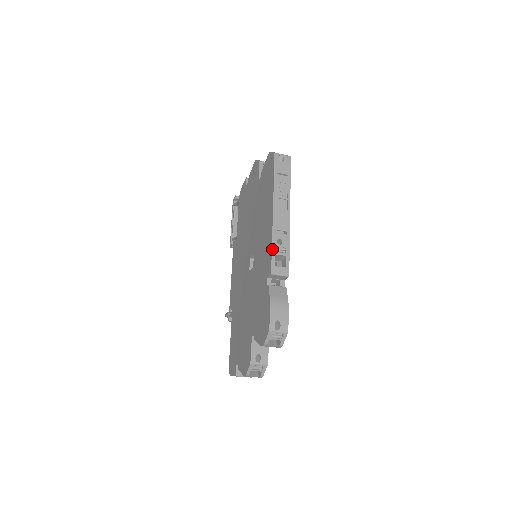
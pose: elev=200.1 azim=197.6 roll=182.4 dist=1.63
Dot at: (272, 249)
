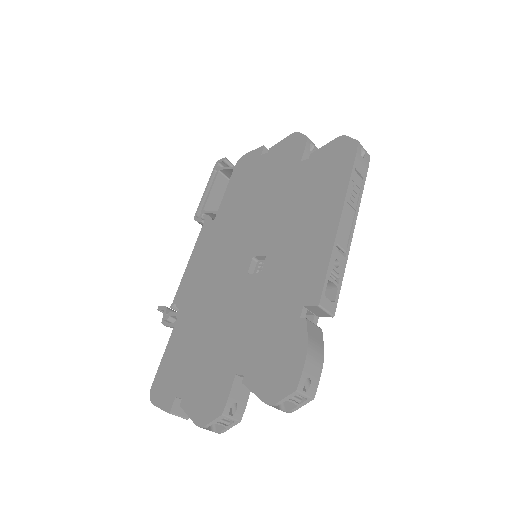
Dot at: (328, 270)
